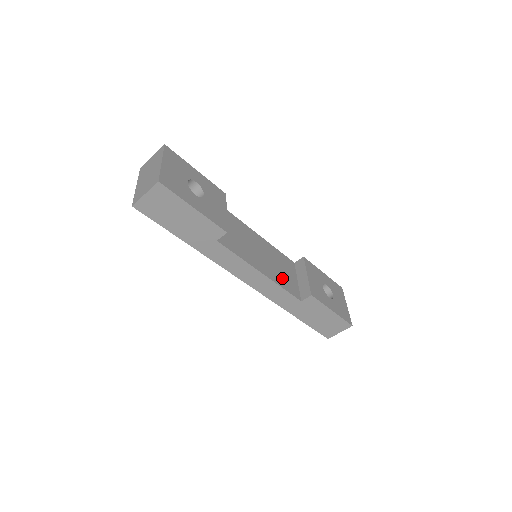
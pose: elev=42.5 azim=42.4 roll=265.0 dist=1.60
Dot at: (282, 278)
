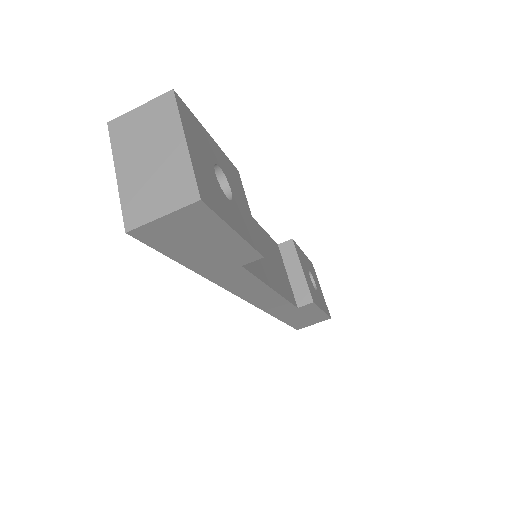
Dot at: (282, 282)
